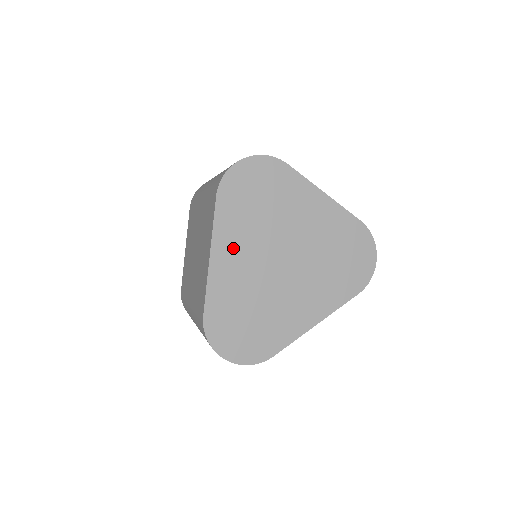
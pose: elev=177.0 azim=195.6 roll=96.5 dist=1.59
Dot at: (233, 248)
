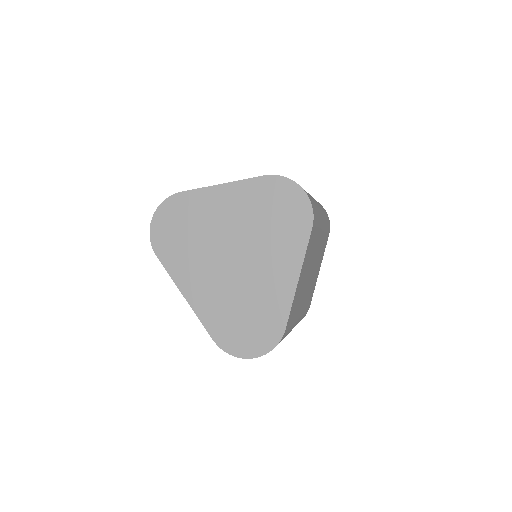
Dot at: (194, 279)
